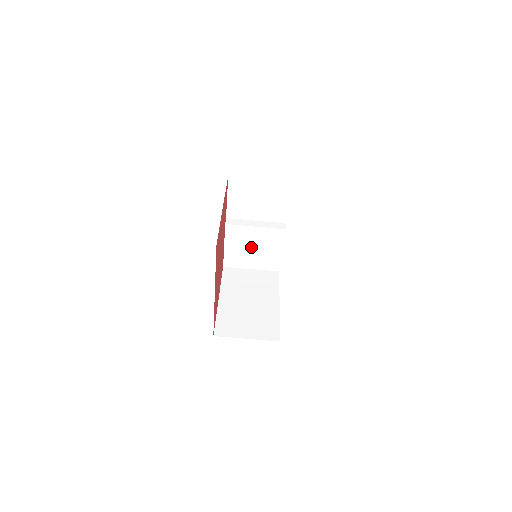
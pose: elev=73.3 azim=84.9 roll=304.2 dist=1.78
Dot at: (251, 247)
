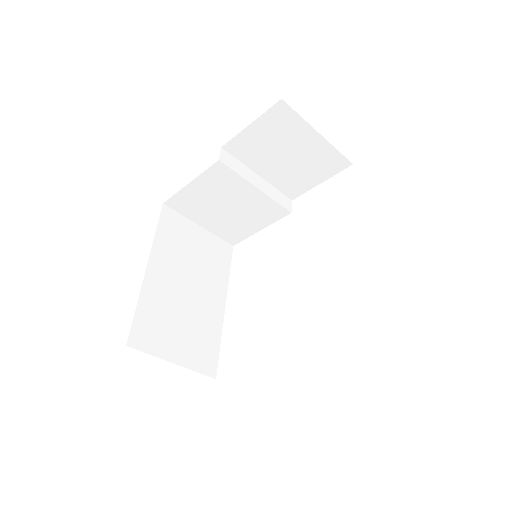
Dot at: (226, 205)
